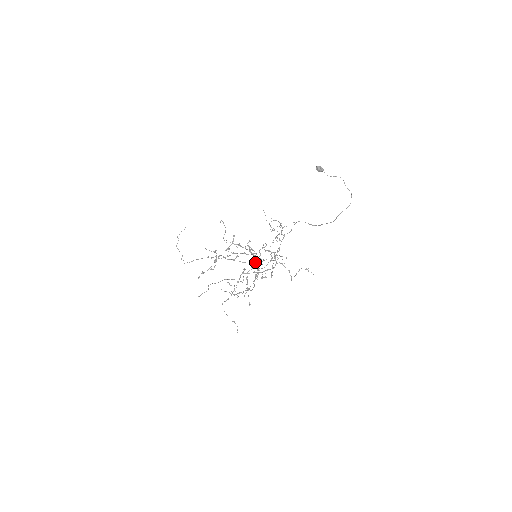
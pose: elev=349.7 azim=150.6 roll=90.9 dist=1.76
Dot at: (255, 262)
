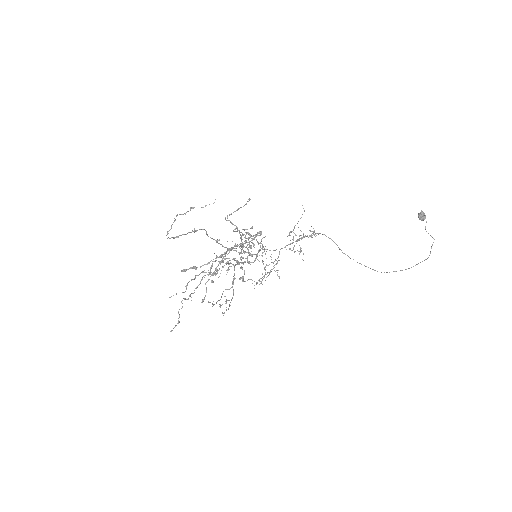
Dot at: (238, 252)
